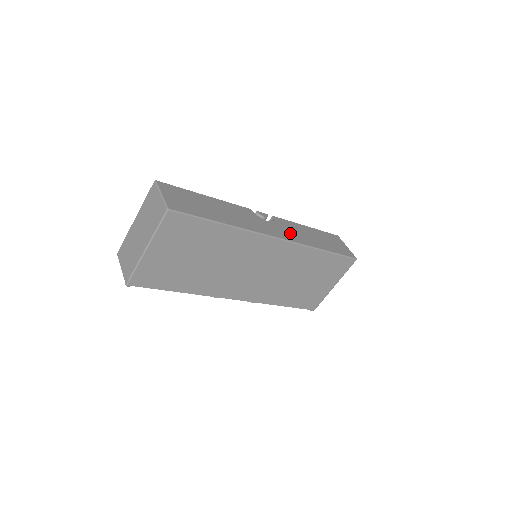
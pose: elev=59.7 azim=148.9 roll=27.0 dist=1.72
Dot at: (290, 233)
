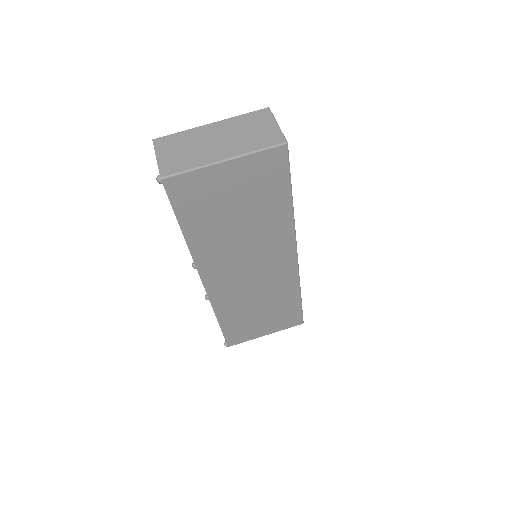
Dot at: occluded
